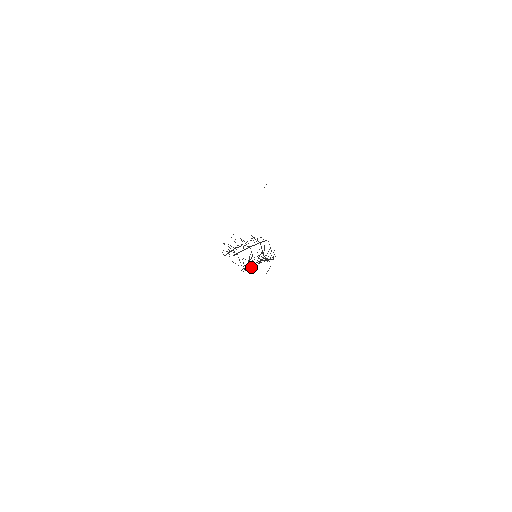
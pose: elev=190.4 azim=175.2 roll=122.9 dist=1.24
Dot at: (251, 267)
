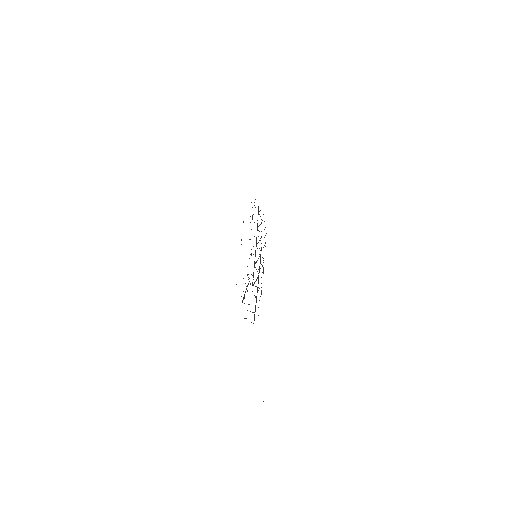
Dot at: occluded
